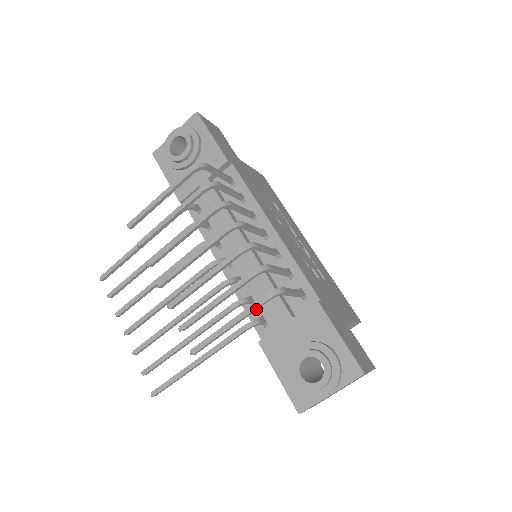
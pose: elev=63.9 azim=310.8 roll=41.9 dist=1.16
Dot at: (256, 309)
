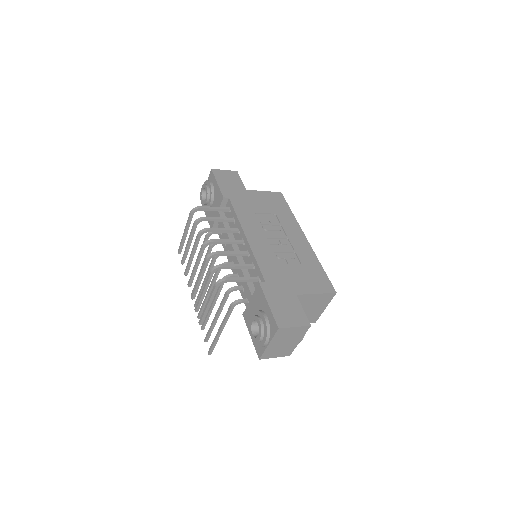
Dot at: (214, 293)
